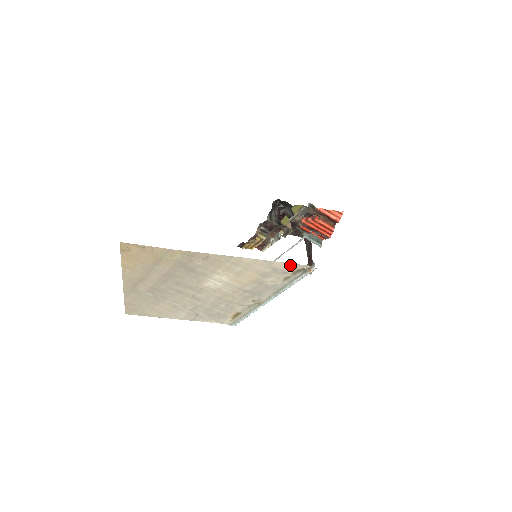
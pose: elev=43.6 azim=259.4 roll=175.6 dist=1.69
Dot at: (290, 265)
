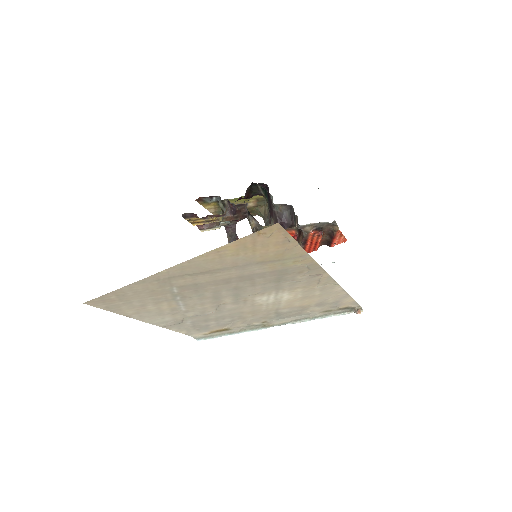
Dot at: (352, 302)
